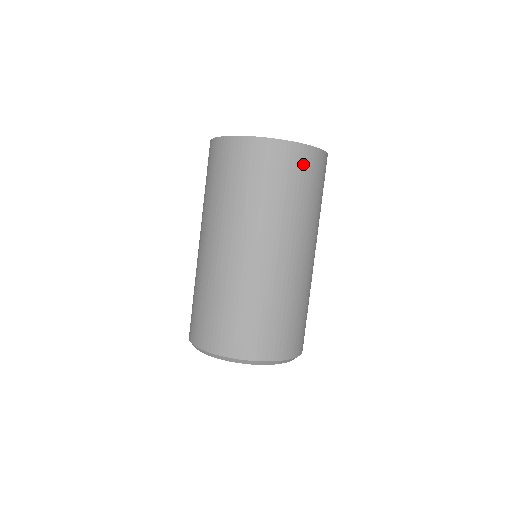
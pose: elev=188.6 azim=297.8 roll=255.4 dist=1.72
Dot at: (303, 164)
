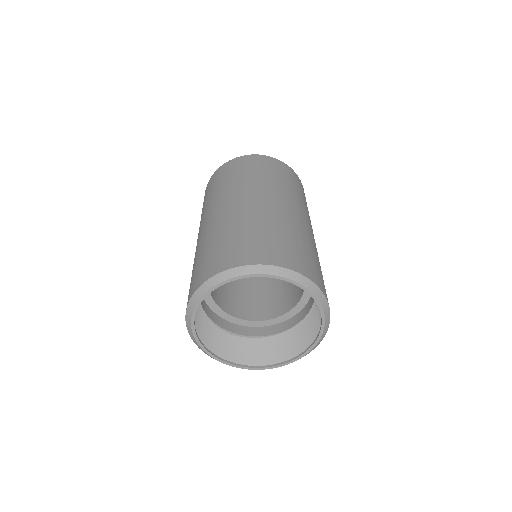
Dot at: (262, 162)
